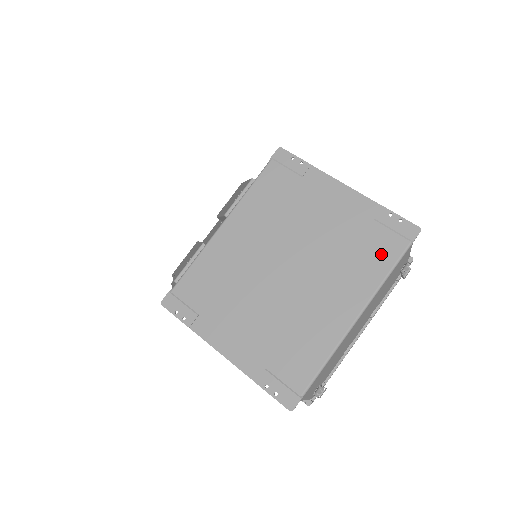
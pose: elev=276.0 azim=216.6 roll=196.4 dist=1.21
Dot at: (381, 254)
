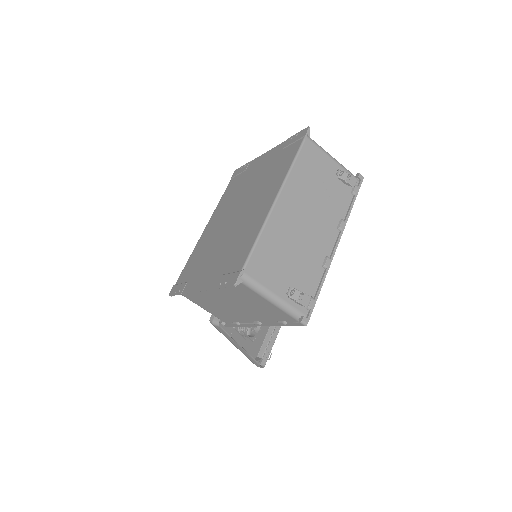
Dot at: (288, 158)
